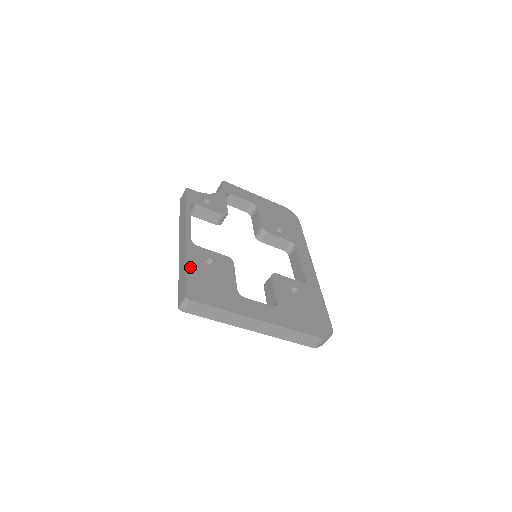
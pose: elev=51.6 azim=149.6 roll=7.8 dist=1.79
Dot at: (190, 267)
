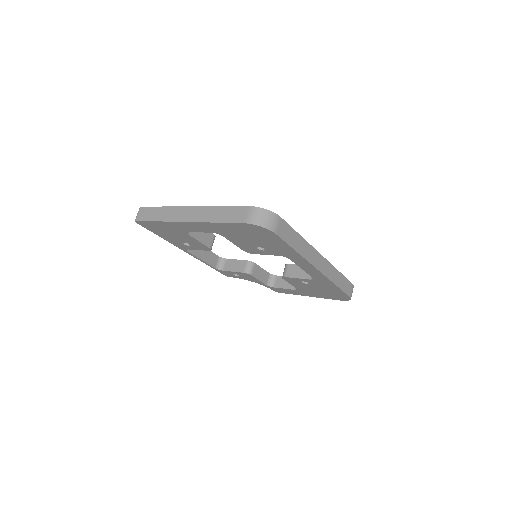
Dot at: occluded
